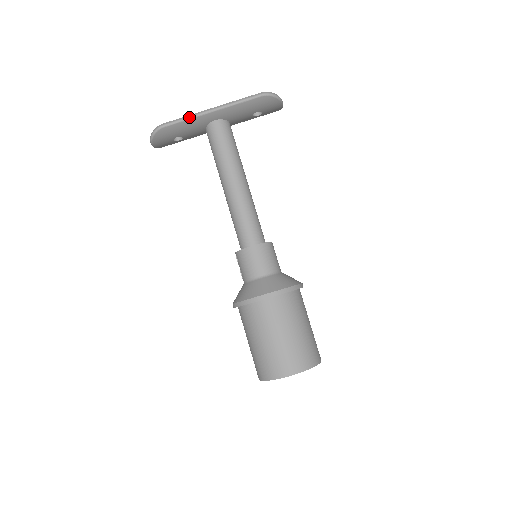
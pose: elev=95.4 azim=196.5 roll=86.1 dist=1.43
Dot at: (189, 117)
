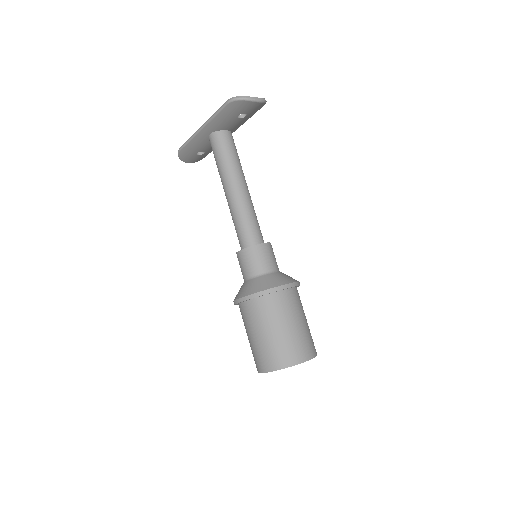
Dot at: (190, 138)
